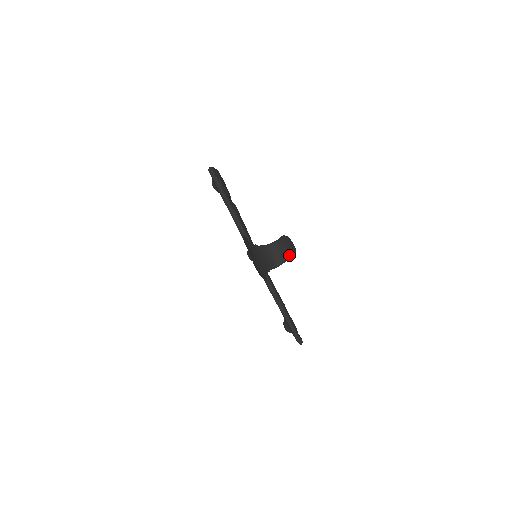
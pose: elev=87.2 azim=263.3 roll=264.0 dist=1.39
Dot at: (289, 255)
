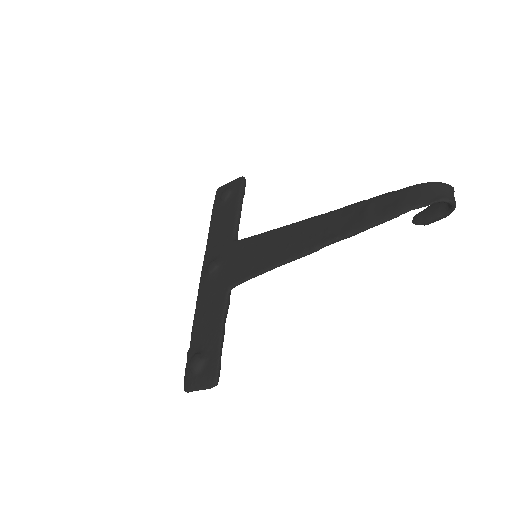
Dot at: (454, 208)
